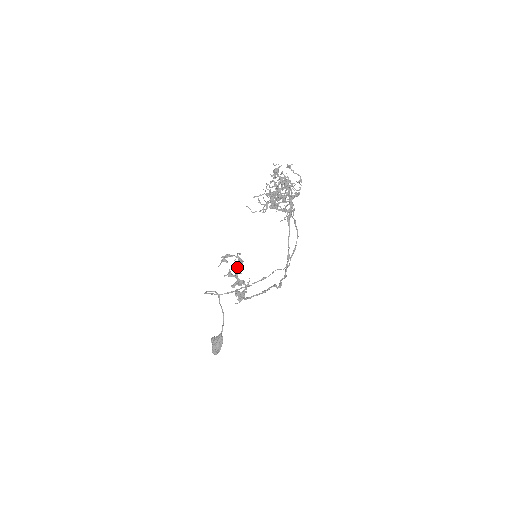
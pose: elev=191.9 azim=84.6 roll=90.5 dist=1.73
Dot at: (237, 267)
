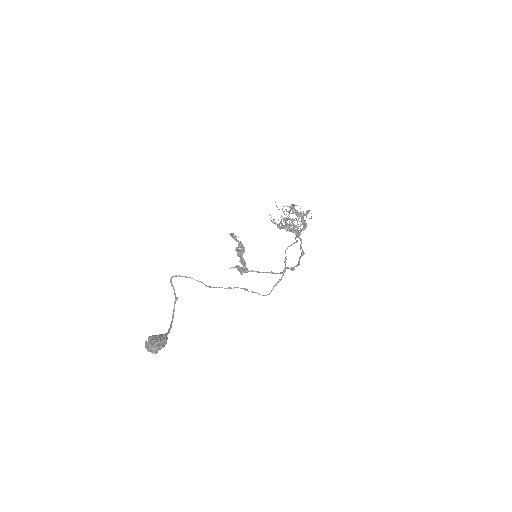
Dot at: (240, 251)
